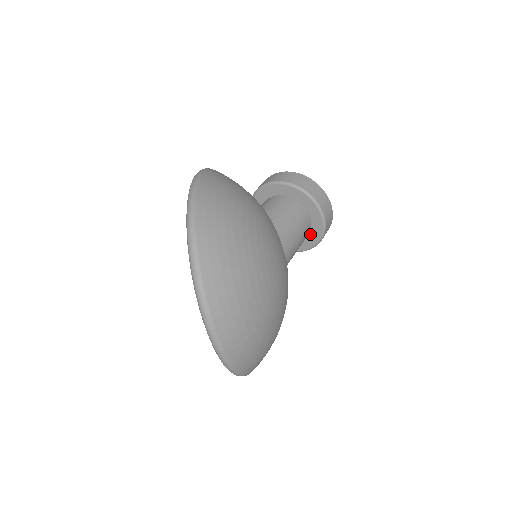
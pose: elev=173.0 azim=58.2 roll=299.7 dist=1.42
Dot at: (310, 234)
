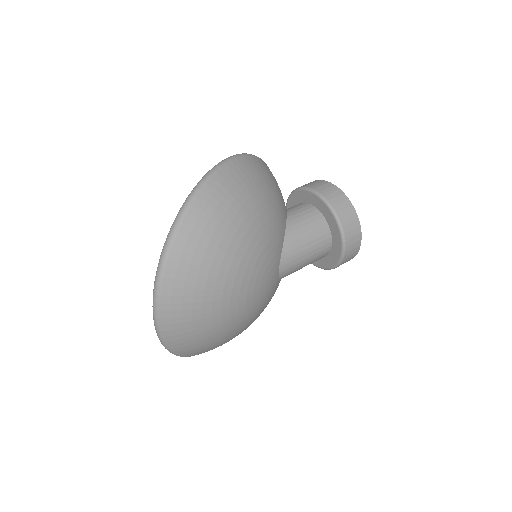
Dot at: (327, 257)
